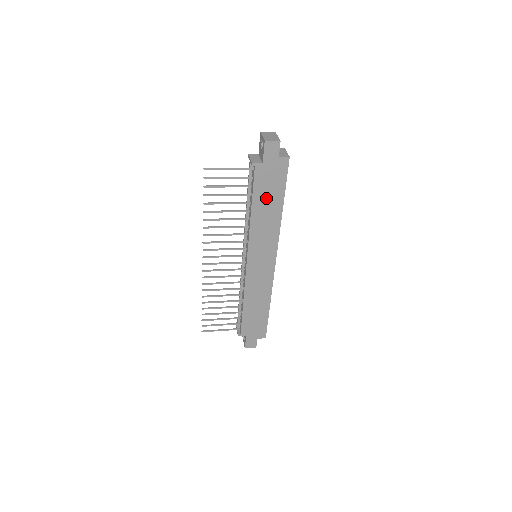
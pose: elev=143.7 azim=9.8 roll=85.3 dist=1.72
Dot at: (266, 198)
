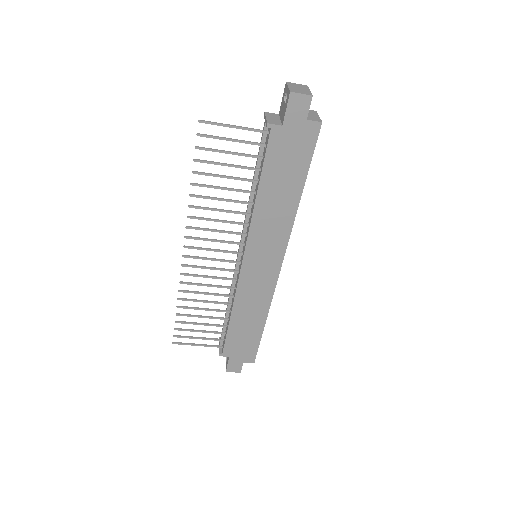
Dot at: (280, 177)
